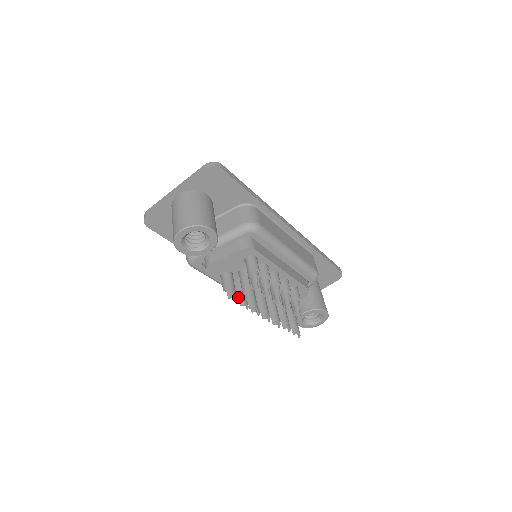
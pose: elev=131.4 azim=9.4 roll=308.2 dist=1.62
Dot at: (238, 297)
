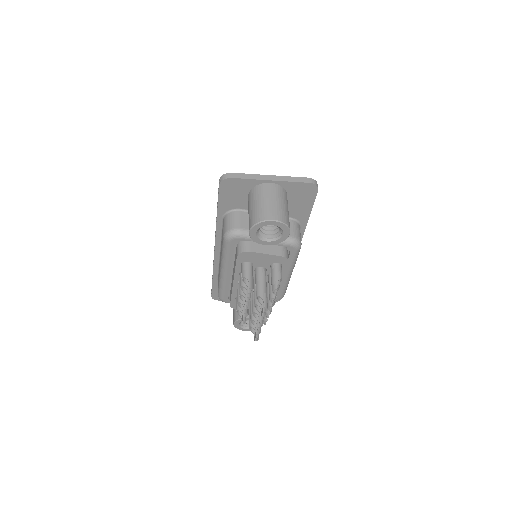
Dot at: (247, 288)
